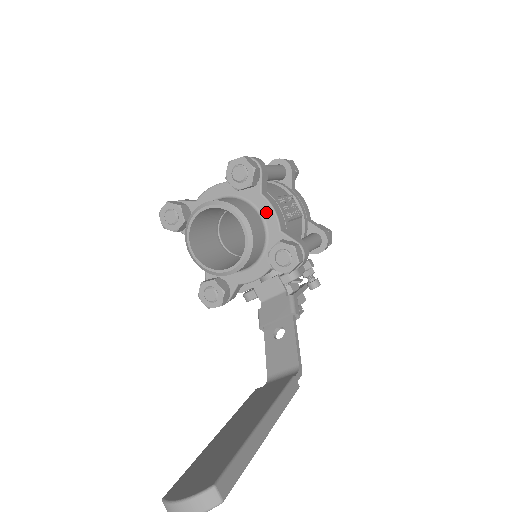
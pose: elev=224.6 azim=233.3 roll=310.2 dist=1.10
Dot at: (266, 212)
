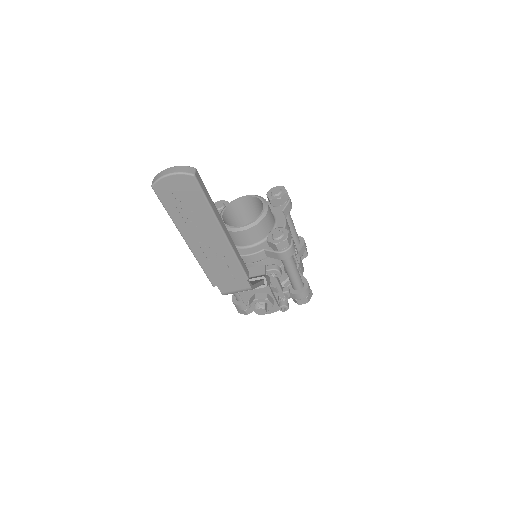
Dot at: (280, 220)
